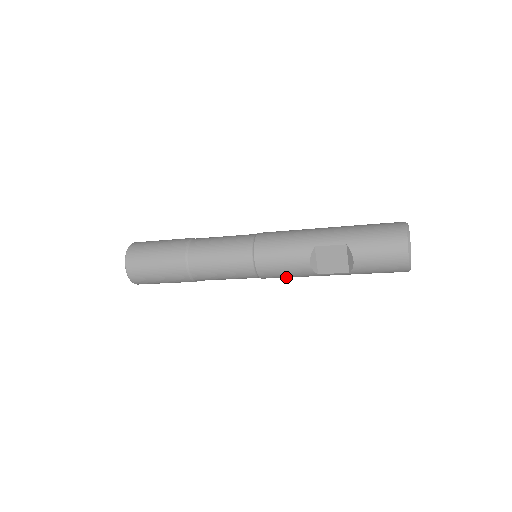
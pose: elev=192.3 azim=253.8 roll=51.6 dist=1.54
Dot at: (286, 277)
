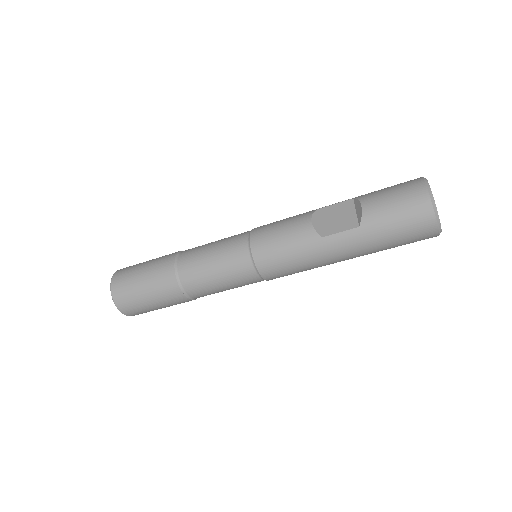
Dot at: (285, 257)
